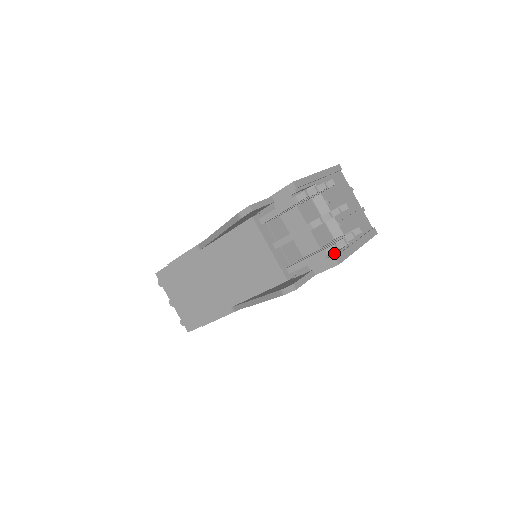
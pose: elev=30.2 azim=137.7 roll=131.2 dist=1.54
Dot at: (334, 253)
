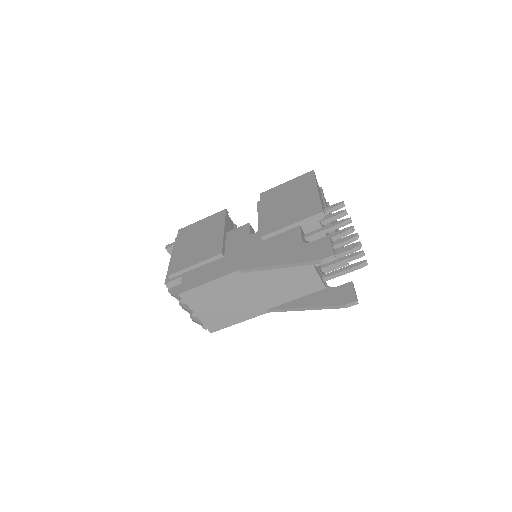
Dot at: occluded
